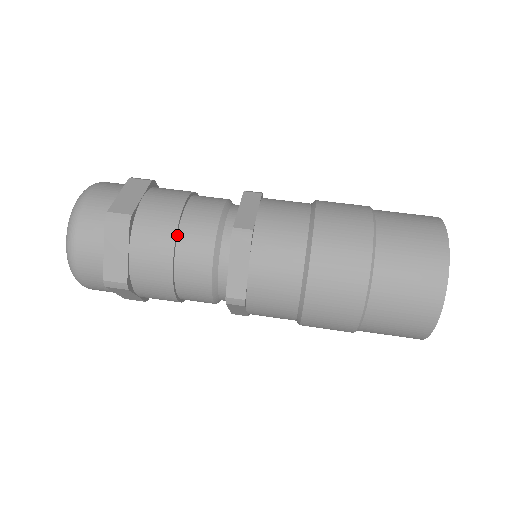
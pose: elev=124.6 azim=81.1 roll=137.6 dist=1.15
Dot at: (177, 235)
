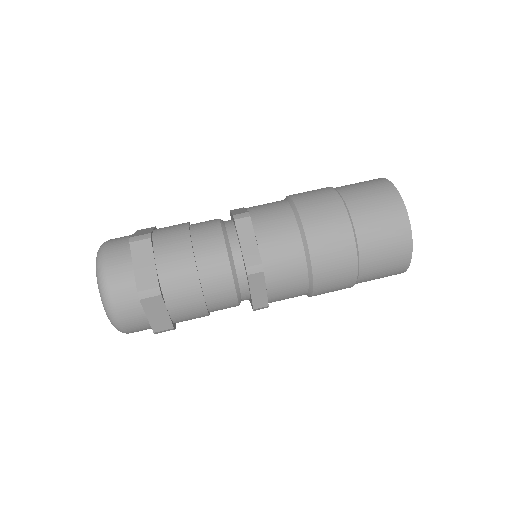
Dot at: (191, 238)
